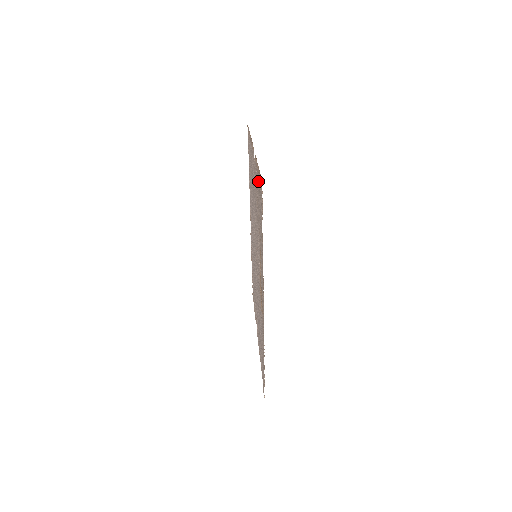
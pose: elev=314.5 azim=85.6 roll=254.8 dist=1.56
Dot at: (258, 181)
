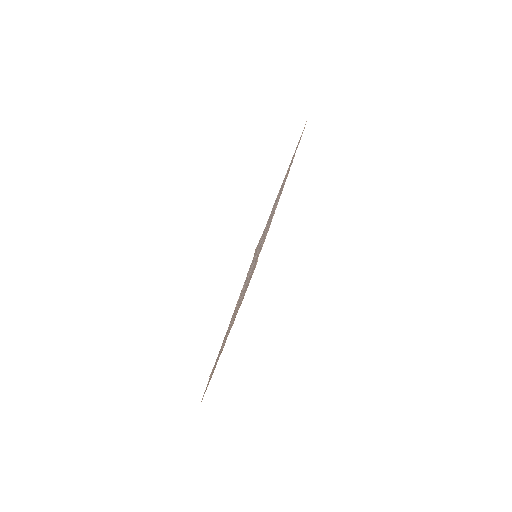
Dot at: occluded
